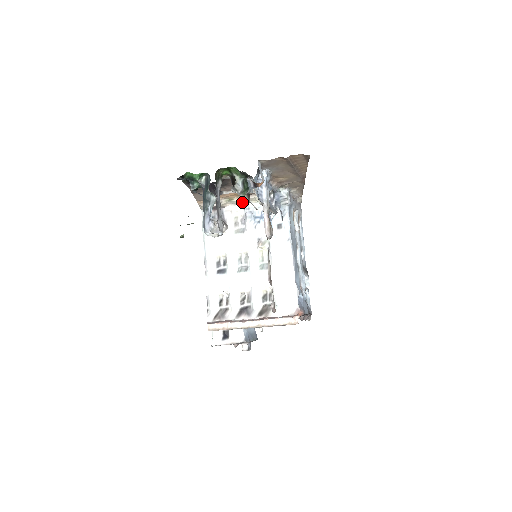
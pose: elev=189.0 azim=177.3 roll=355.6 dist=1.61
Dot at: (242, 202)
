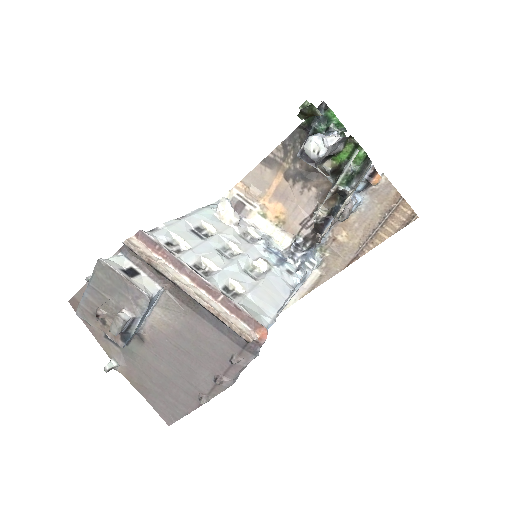
Dot at: (265, 232)
